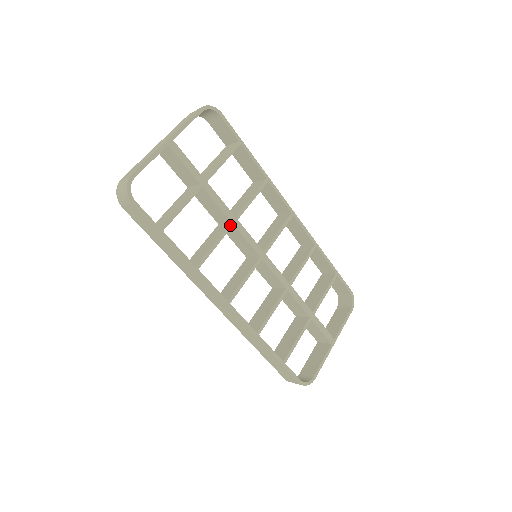
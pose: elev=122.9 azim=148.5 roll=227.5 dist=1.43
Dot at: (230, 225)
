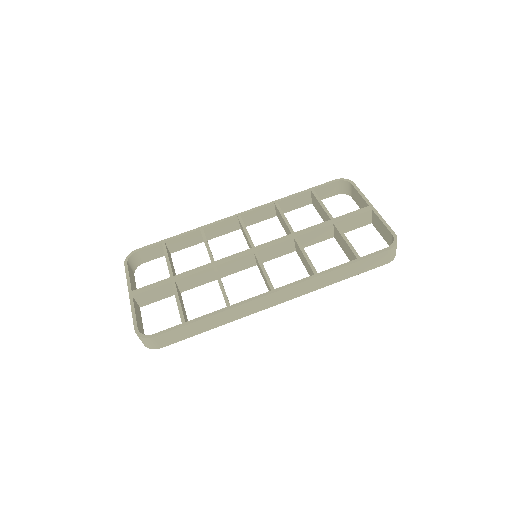
Dot at: (214, 269)
